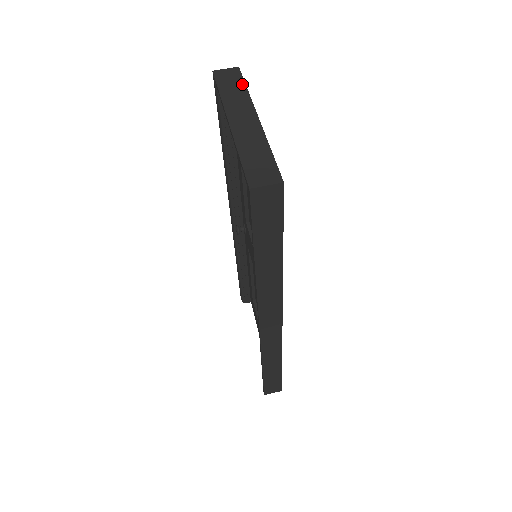
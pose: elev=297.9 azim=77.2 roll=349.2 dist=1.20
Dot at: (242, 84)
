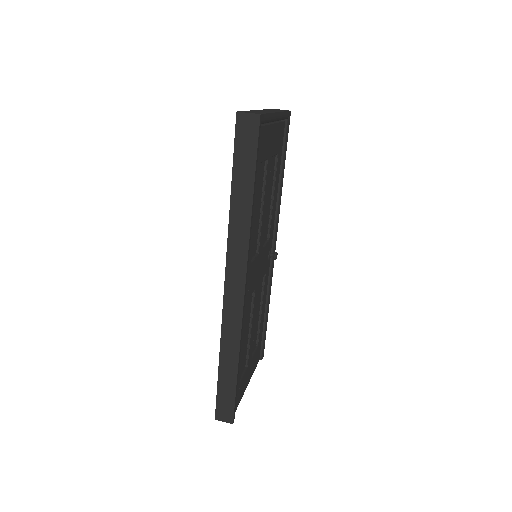
Dot at: occluded
